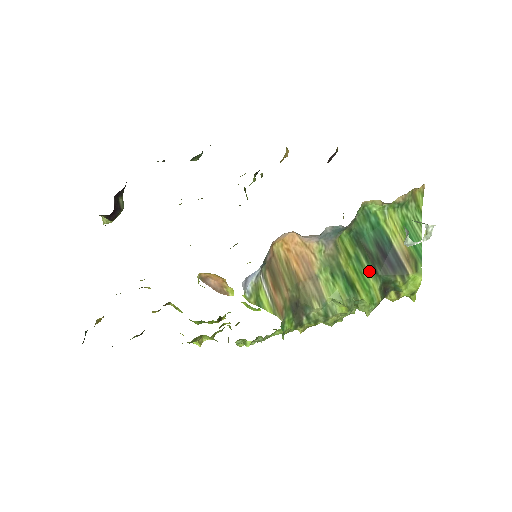
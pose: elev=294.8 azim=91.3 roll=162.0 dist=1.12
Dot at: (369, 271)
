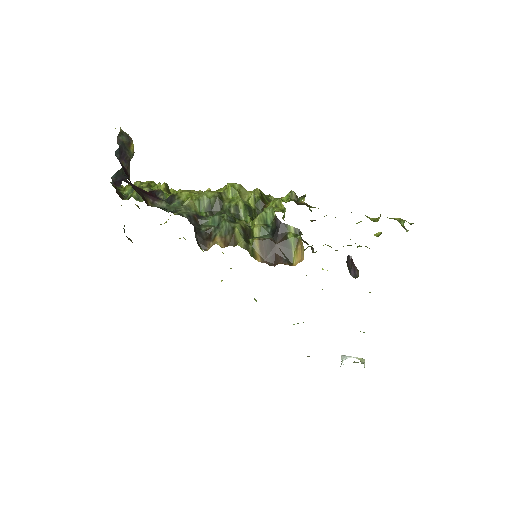
Dot at: occluded
